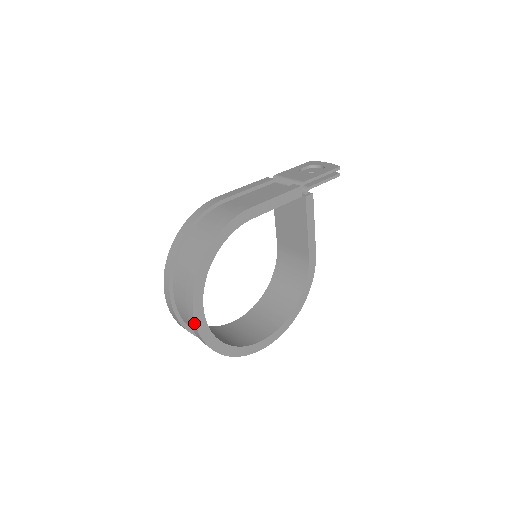
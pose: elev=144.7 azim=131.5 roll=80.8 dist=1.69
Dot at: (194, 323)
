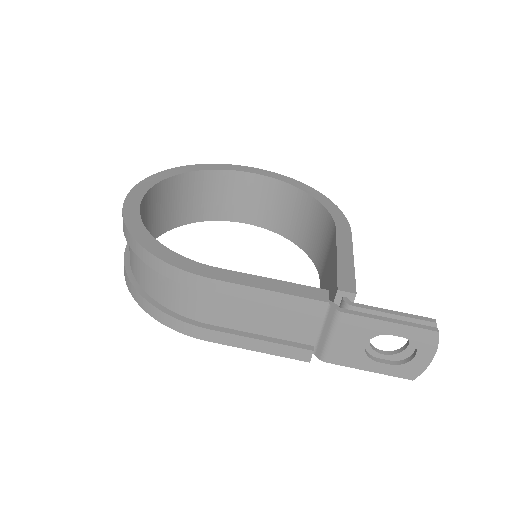
Dot at: occluded
